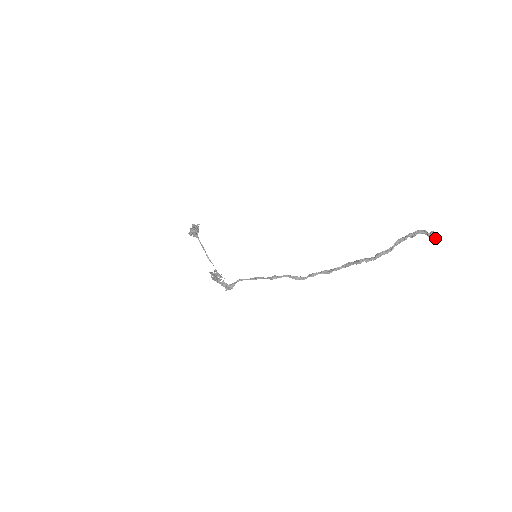
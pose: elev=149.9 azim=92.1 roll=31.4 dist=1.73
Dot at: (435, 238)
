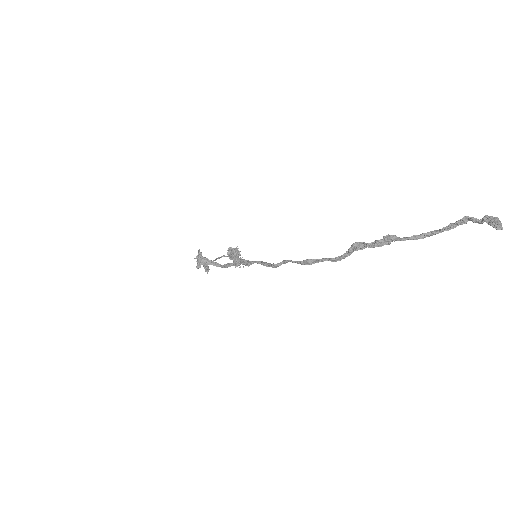
Dot at: (497, 226)
